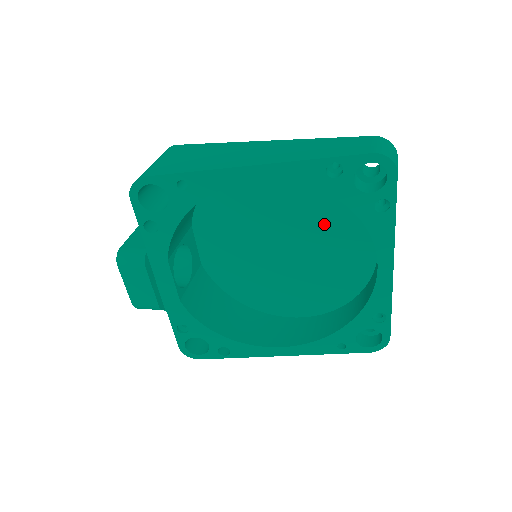
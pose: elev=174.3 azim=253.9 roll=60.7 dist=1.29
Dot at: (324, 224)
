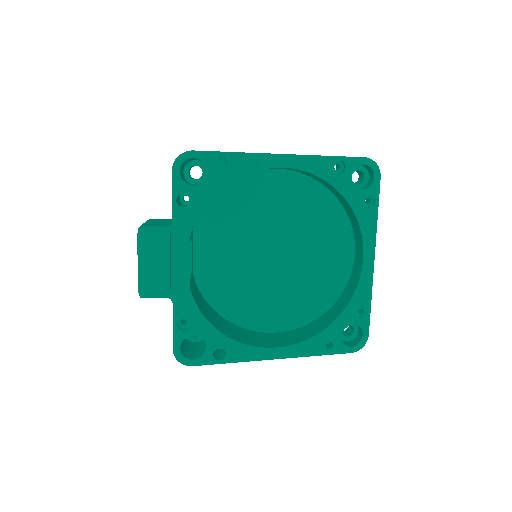
Dot at: (314, 230)
